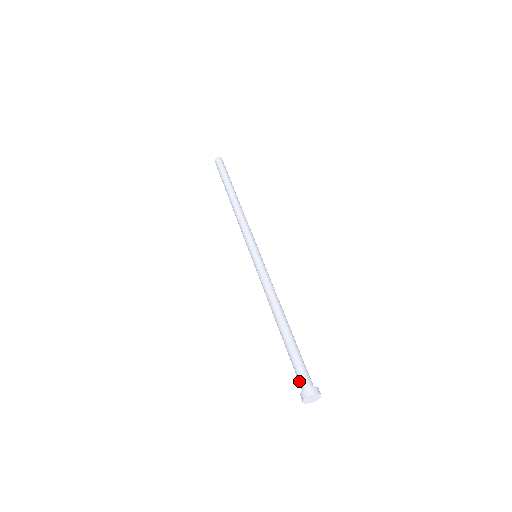
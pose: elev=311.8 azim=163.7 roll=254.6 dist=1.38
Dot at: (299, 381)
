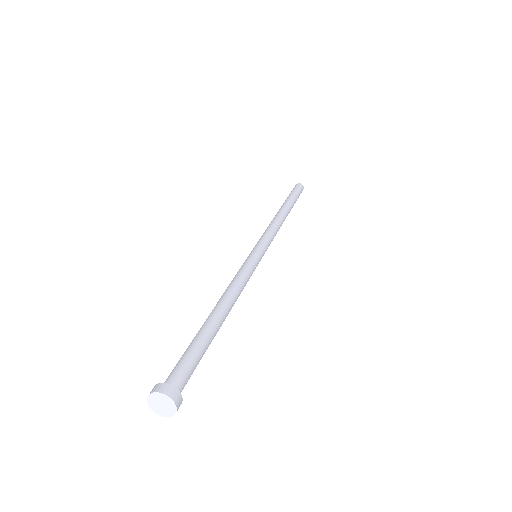
Dot at: (170, 374)
